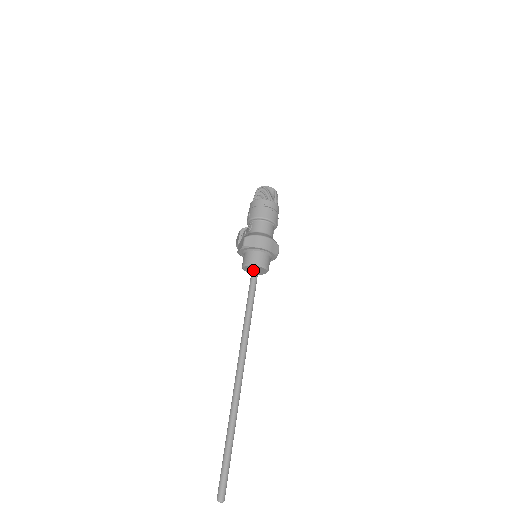
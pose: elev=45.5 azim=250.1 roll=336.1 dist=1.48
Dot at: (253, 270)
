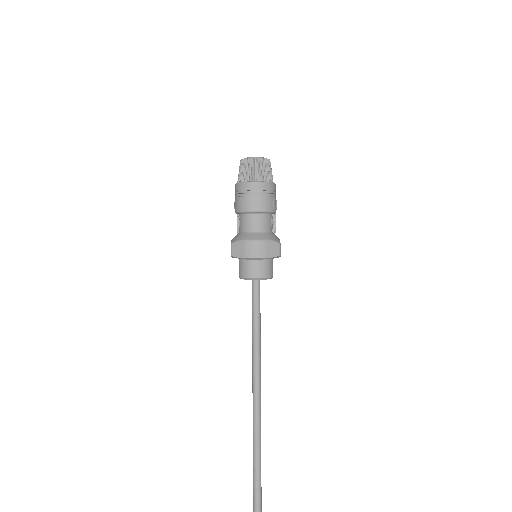
Dot at: (252, 280)
